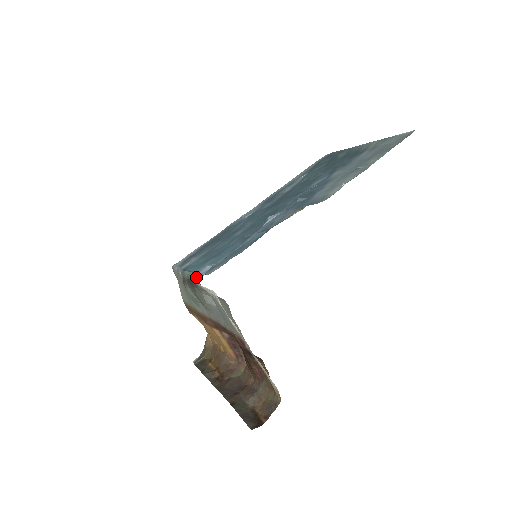
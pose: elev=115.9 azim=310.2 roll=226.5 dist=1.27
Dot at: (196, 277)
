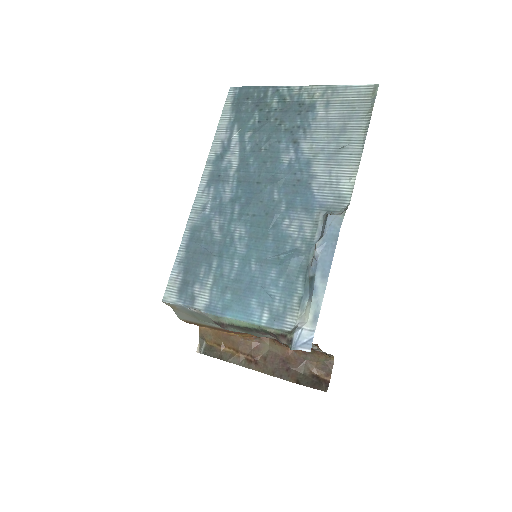
Dot at: (300, 347)
